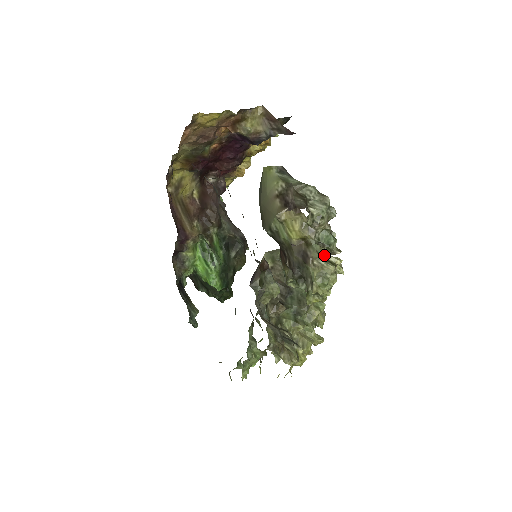
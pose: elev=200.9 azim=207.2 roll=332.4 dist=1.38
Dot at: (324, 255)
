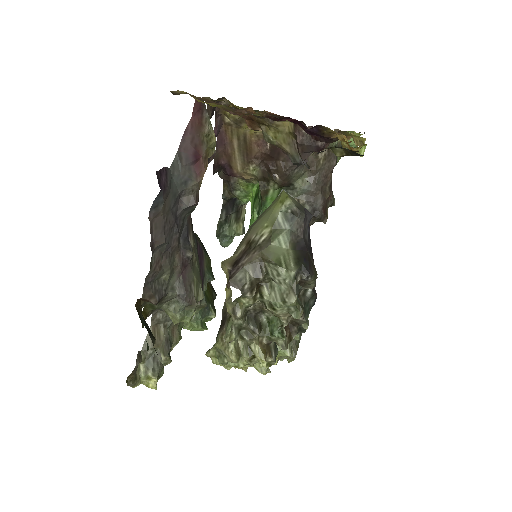
Dot at: (247, 339)
